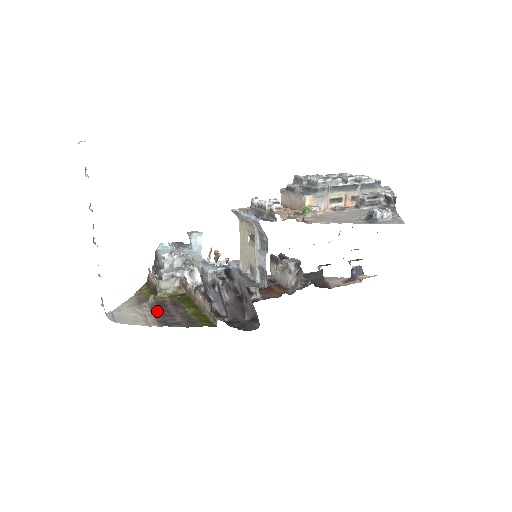
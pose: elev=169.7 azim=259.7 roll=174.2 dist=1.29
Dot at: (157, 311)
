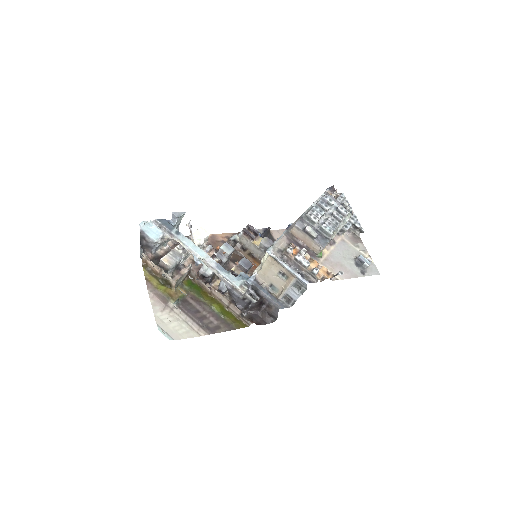
Dot at: (190, 313)
